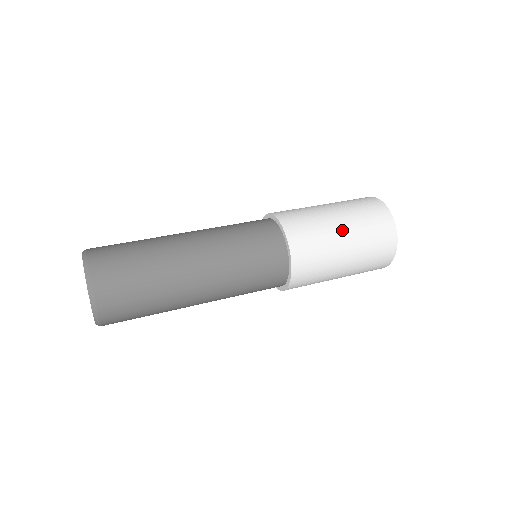
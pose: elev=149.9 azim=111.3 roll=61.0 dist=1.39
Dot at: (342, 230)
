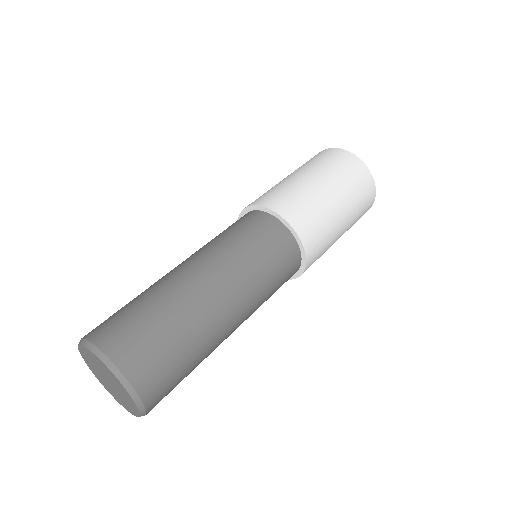
Dot at: (327, 190)
